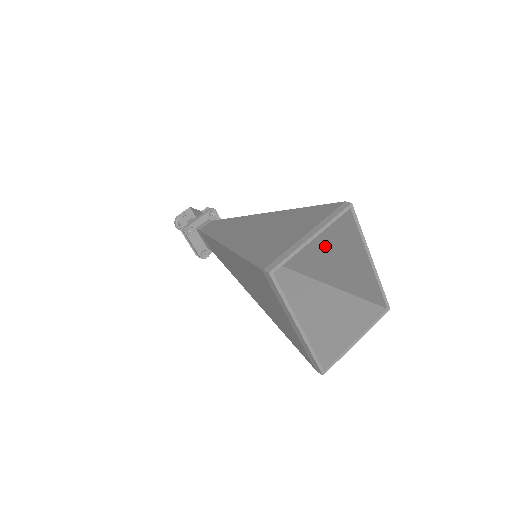
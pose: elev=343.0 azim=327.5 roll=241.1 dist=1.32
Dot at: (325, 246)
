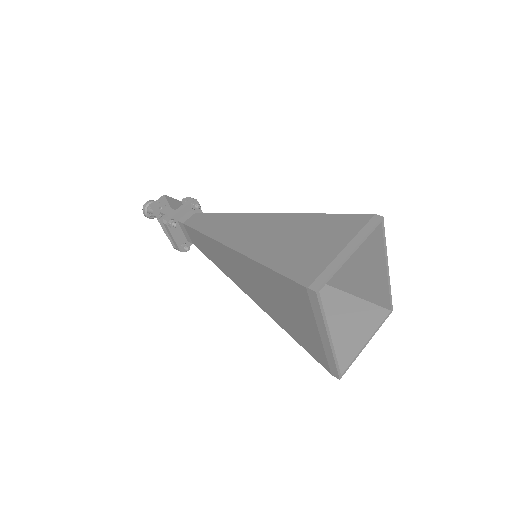
Dot at: occluded
